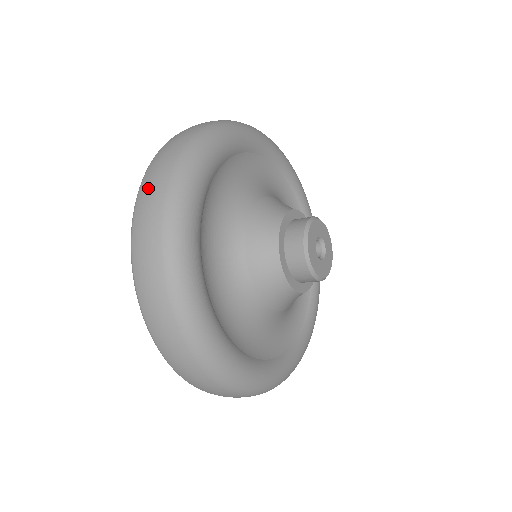
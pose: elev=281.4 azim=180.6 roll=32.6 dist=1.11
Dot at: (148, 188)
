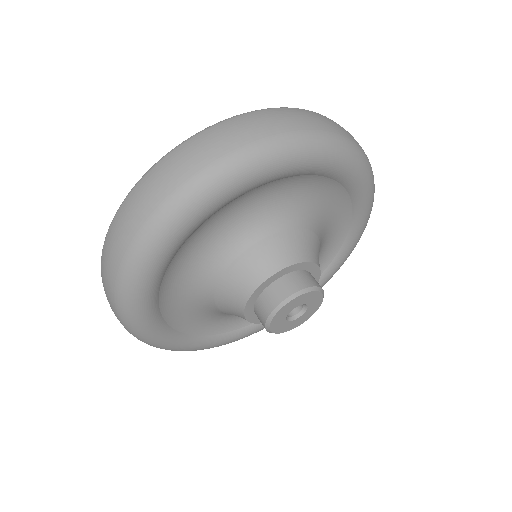
Dot at: (114, 234)
